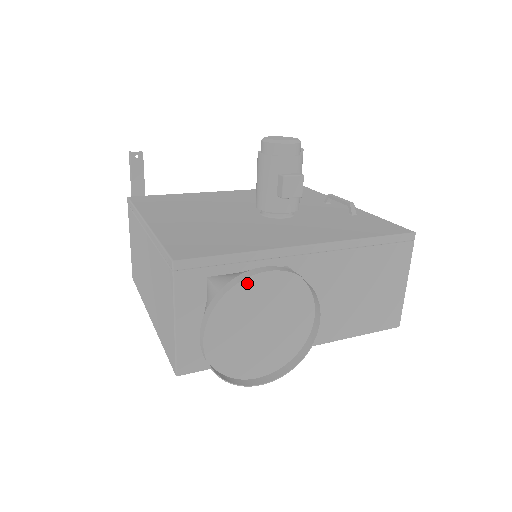
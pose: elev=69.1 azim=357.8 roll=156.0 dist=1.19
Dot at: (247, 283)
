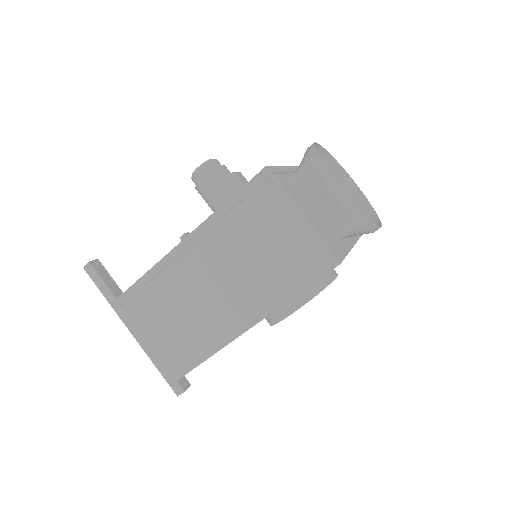
Dot at: occluded
